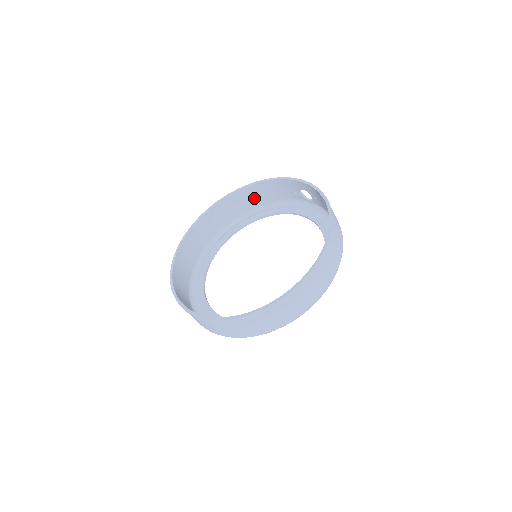
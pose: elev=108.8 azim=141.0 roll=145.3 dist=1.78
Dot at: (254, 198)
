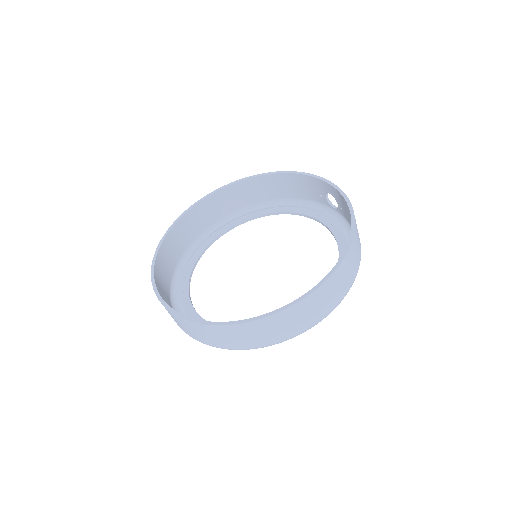
Dot at: (273, 189)
